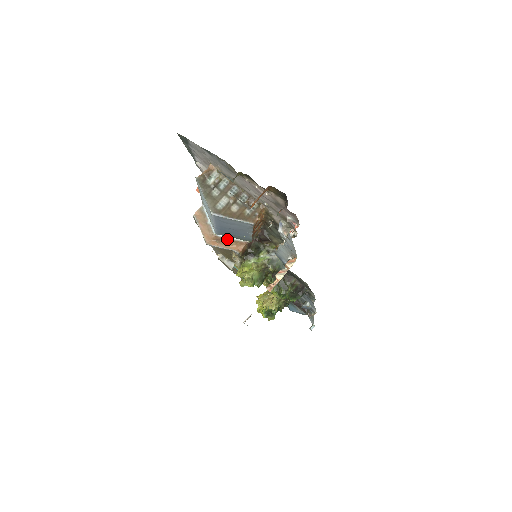
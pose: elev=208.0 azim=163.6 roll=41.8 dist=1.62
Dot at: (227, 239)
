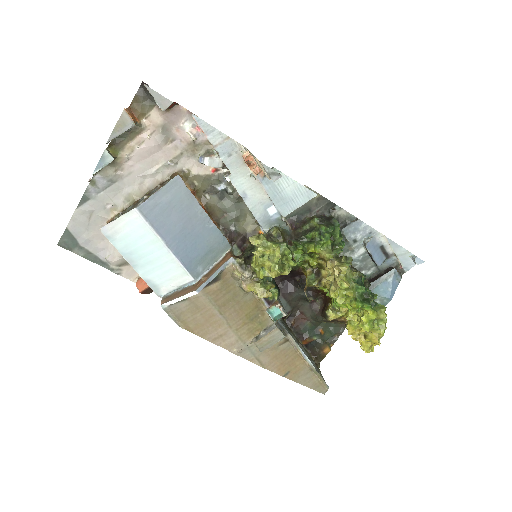
Dot at: (210, 271)
